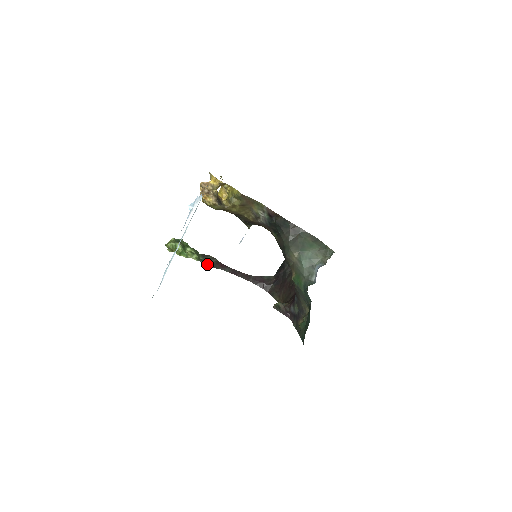
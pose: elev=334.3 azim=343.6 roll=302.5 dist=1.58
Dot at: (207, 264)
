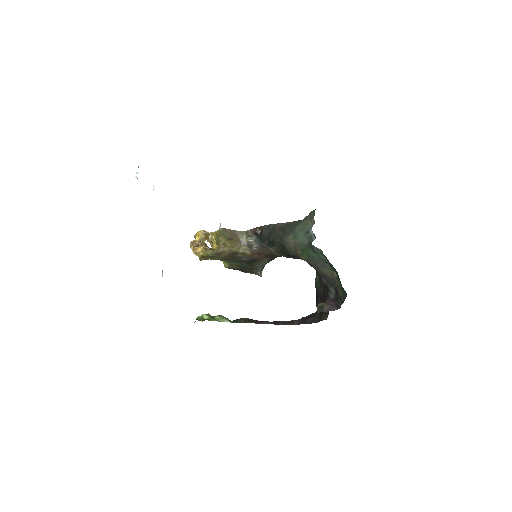
Dot at: occluded
